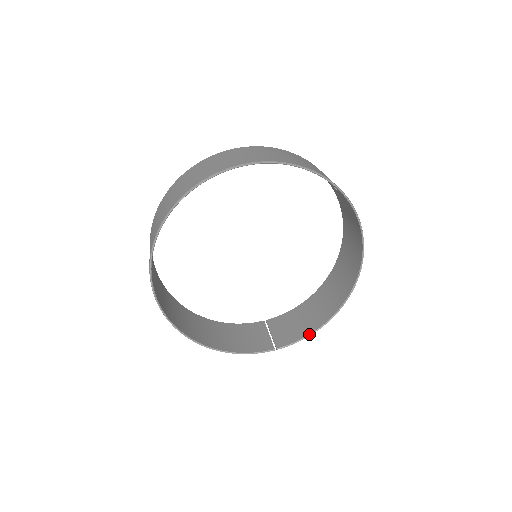
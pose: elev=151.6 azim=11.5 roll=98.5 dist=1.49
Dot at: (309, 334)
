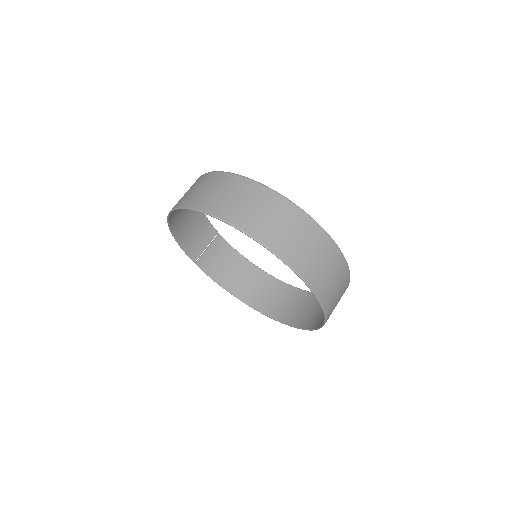
Dot at: (217, 282)
